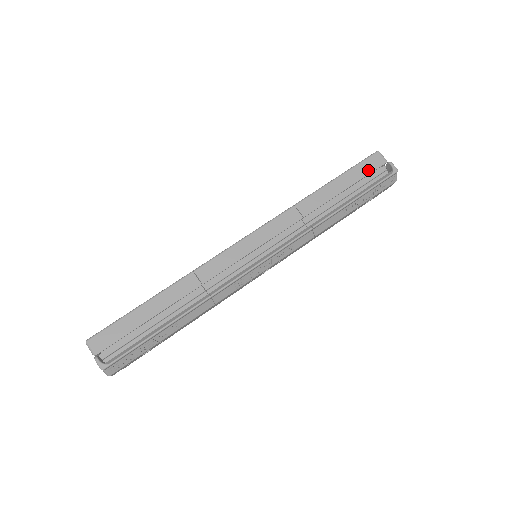
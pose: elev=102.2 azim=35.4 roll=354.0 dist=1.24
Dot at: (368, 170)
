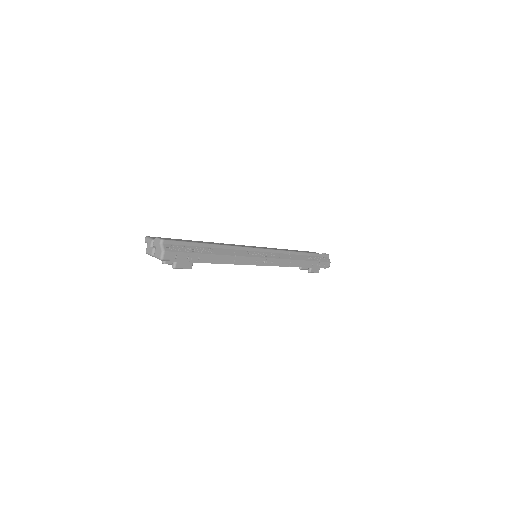
Dot at: occluded
